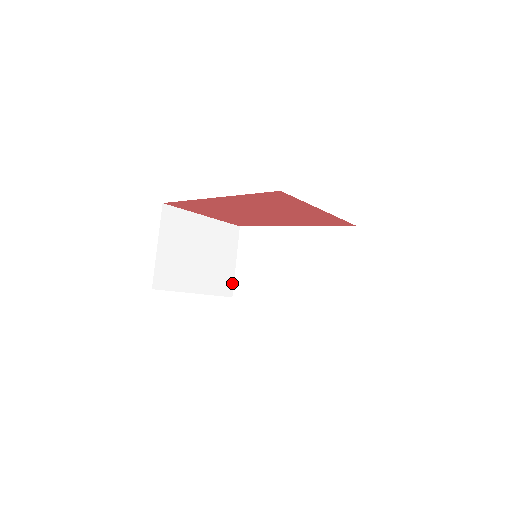
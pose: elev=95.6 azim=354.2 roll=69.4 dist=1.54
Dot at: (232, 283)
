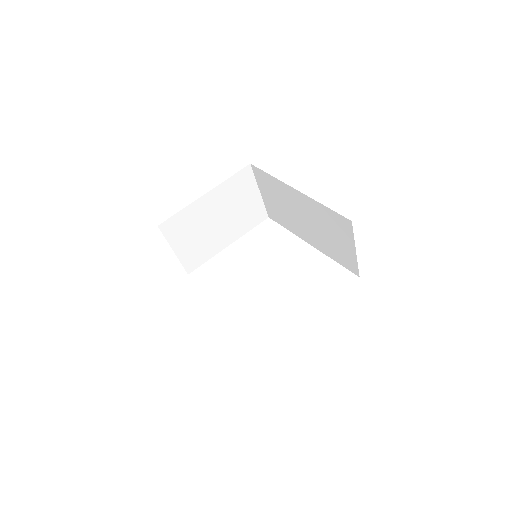
Dot at: (263, 209)
